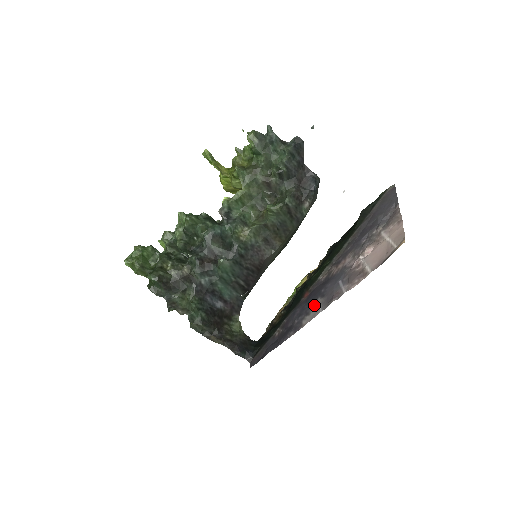
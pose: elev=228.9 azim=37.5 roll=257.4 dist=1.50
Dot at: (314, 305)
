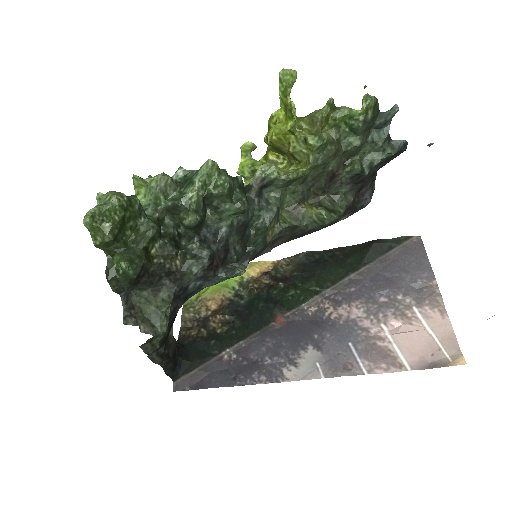
Dot at: (304, 354)
